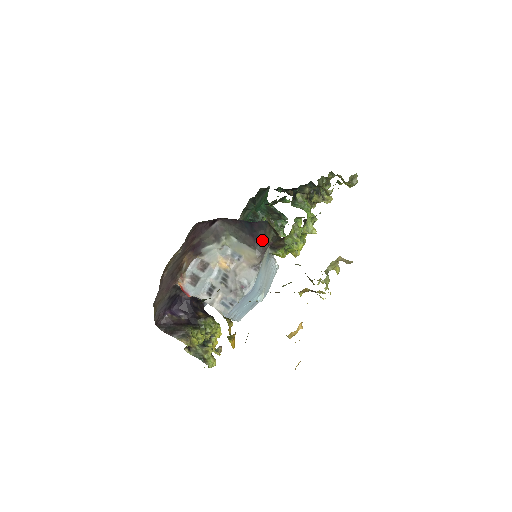
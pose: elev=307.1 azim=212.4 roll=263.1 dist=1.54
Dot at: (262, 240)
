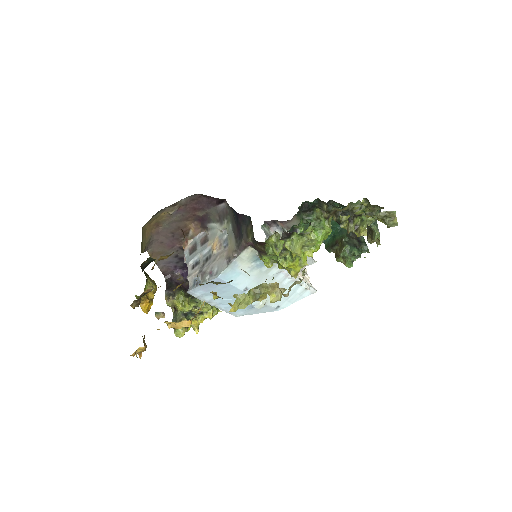
Dot at: (243, 236)
